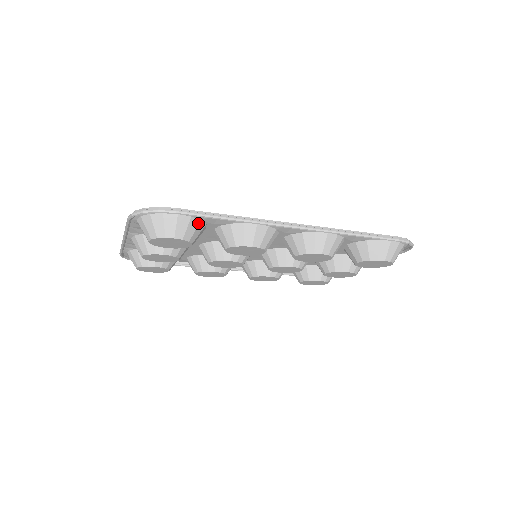
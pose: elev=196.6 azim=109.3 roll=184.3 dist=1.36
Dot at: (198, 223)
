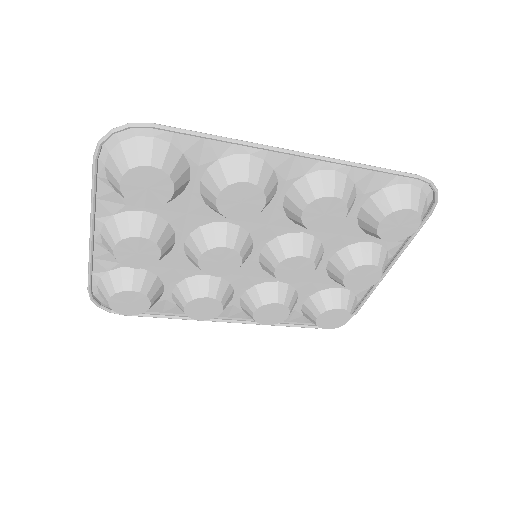
Dot at: (179, 156)
